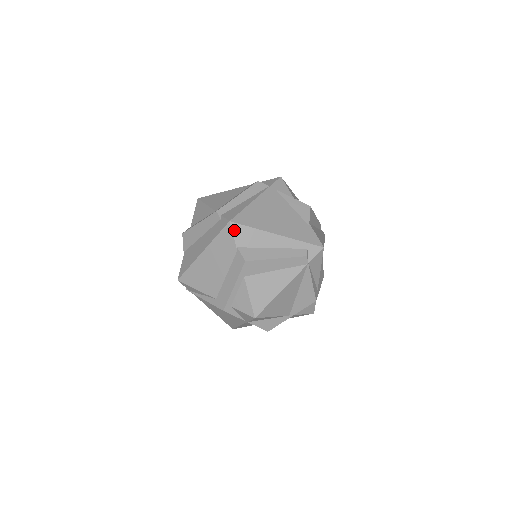
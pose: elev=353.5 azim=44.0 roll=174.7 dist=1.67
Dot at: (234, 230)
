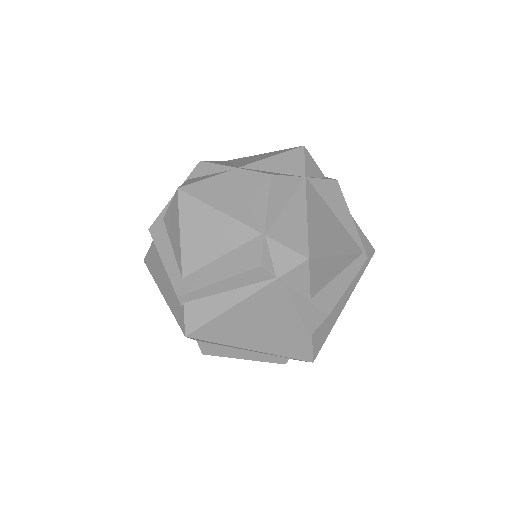
Dot at: (192, 338)
